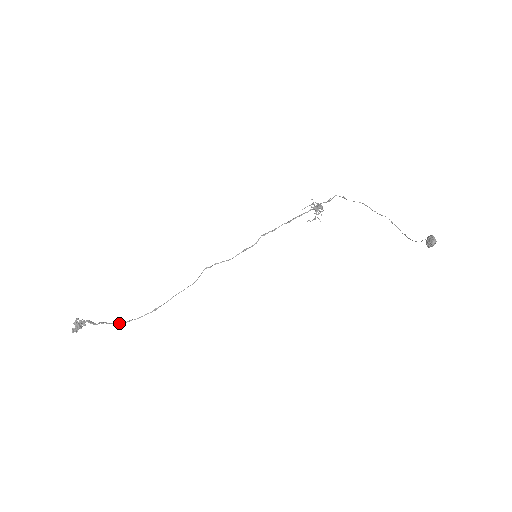
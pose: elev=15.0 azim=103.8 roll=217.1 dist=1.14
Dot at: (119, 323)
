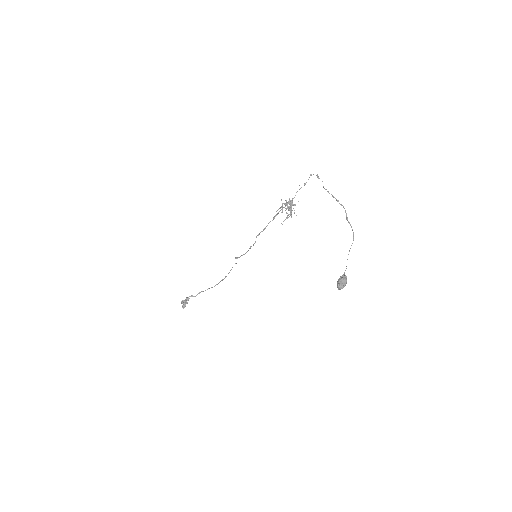
Dot at: occluded
